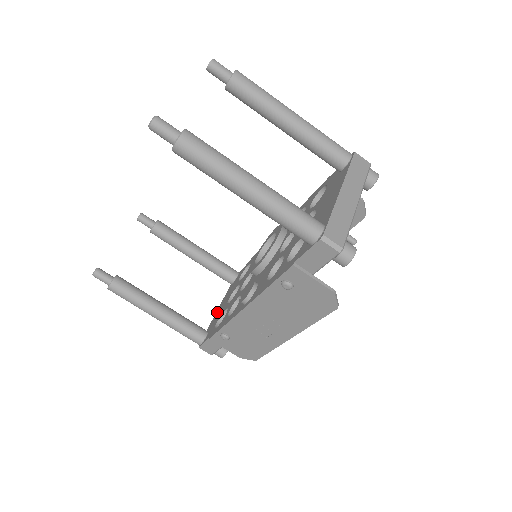
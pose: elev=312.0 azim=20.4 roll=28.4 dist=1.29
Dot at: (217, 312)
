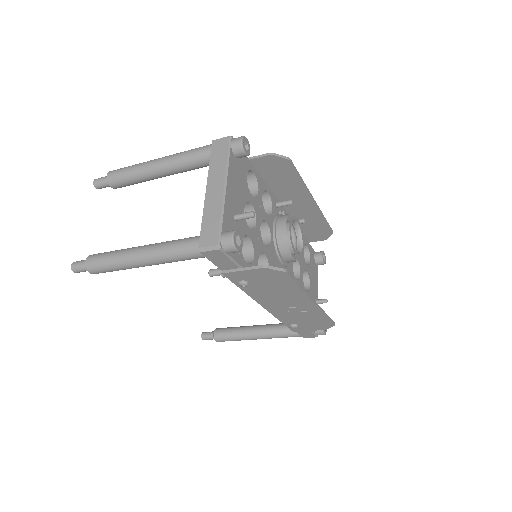
Dot at: occluded
